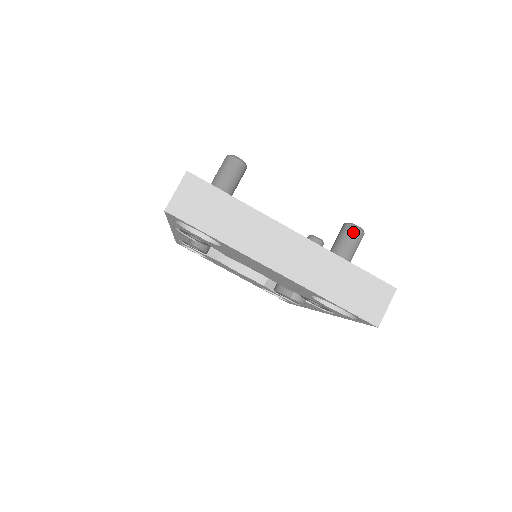
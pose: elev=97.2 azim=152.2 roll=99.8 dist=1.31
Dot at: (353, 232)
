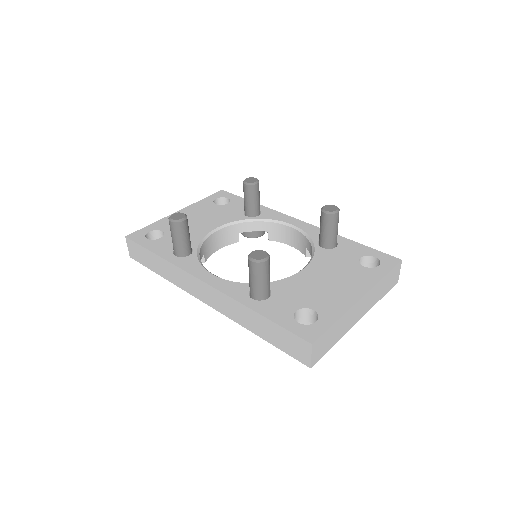
Dot at: (336, 218)
